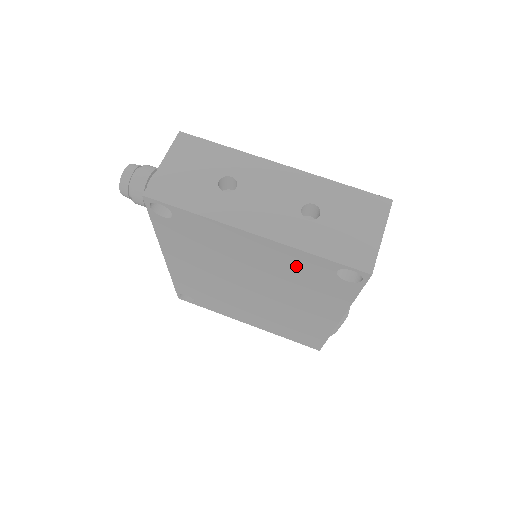
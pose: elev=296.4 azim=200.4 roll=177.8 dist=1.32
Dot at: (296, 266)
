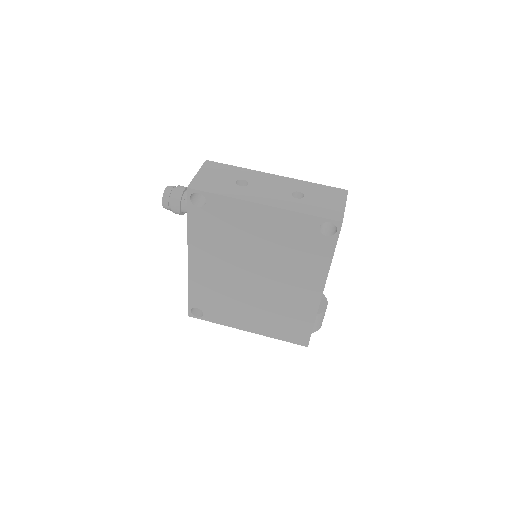
Dot at: (291, 231)
